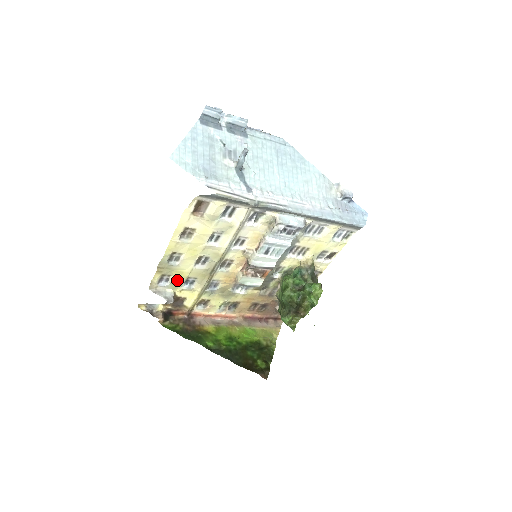
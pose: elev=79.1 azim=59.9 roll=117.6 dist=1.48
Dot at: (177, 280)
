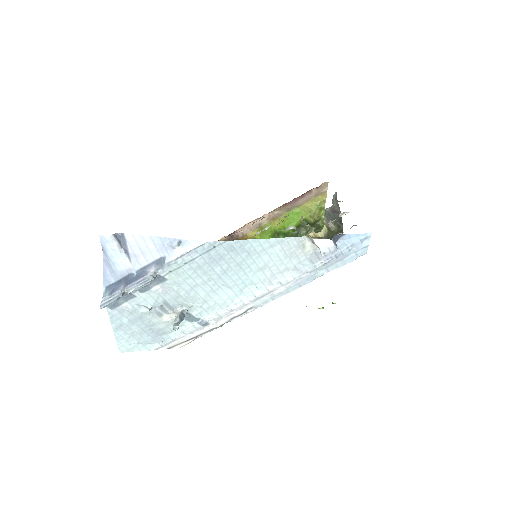
Dot at: occluded
